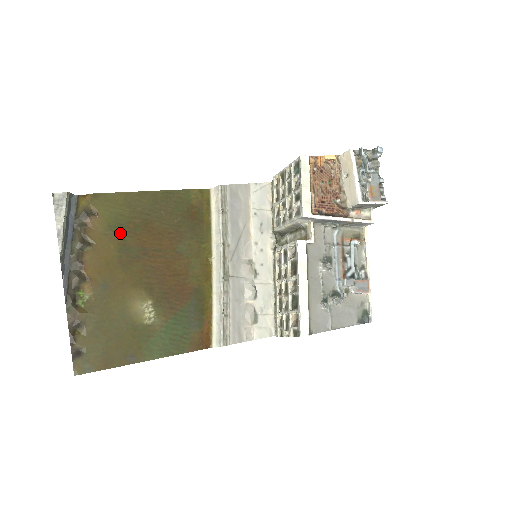
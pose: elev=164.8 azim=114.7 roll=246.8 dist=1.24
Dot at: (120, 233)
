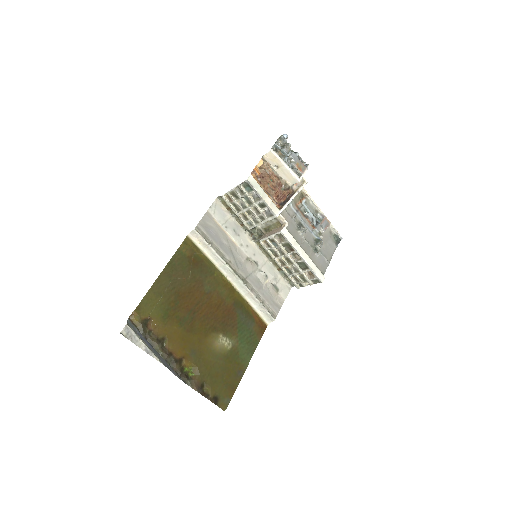
Dot at: (171, 315)
